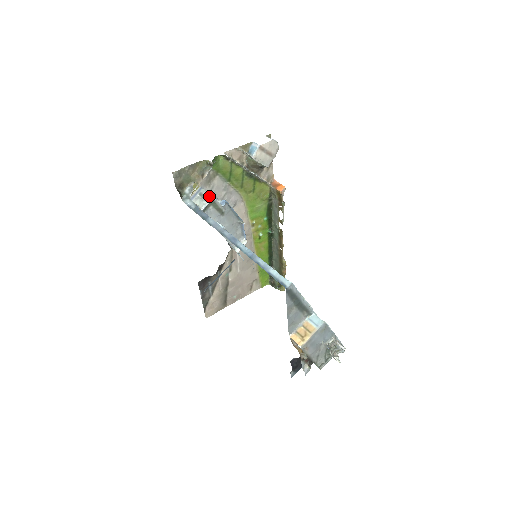
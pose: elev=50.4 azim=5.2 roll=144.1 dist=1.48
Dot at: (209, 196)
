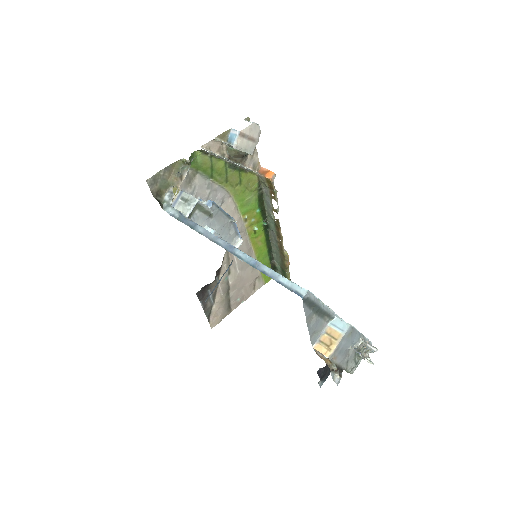
Dot at: (192, 199)
